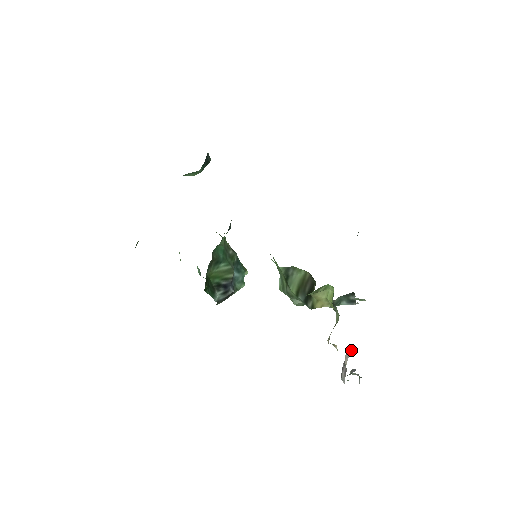
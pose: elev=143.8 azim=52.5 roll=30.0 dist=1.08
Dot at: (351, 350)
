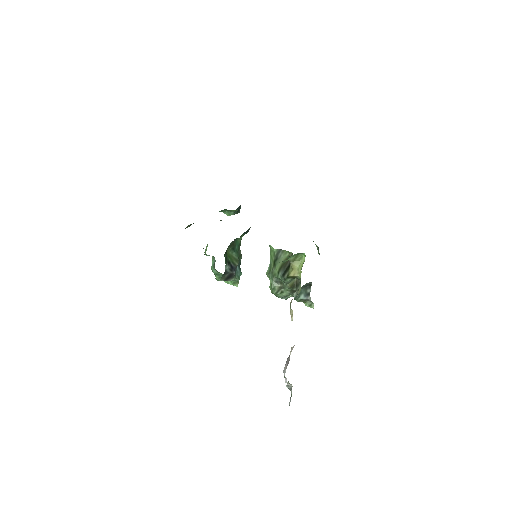
Dot at: occluded
